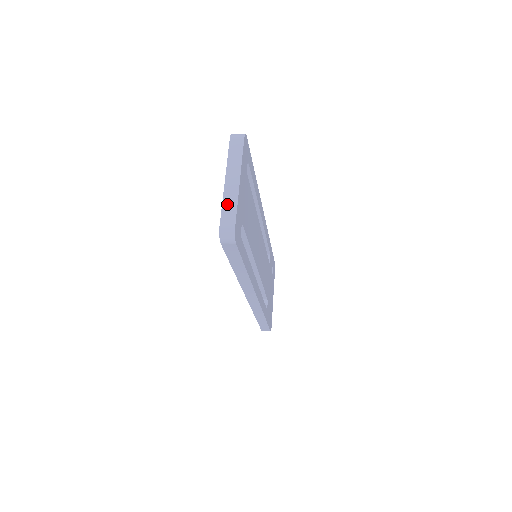
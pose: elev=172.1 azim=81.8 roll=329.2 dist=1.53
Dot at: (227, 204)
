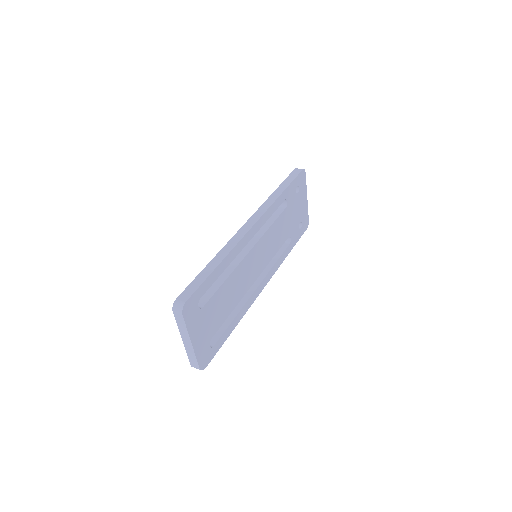
Dot at: (189, 355)
